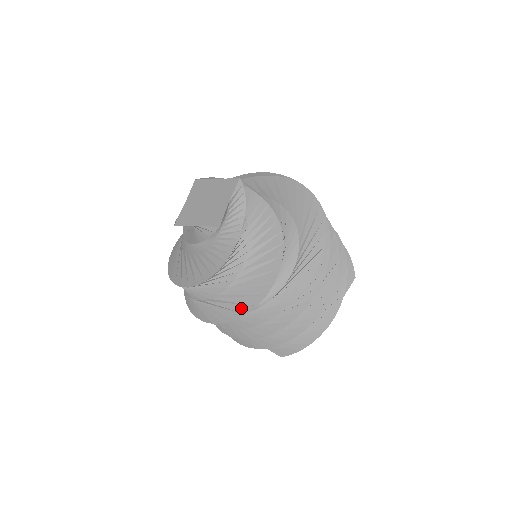
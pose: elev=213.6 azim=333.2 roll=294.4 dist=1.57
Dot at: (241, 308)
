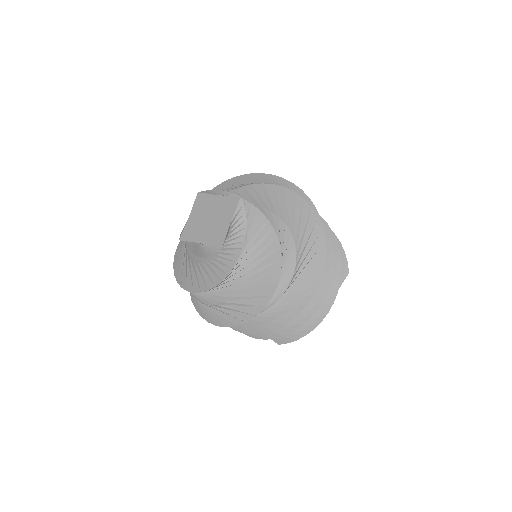
Dot at: (242, 316)
